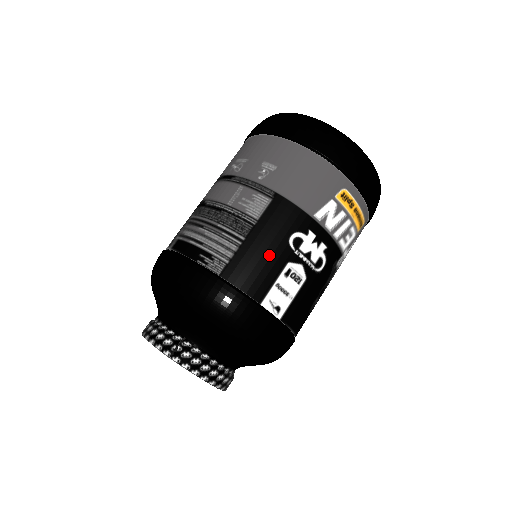
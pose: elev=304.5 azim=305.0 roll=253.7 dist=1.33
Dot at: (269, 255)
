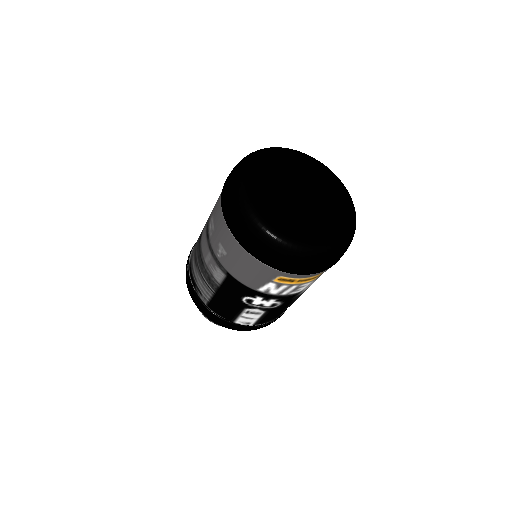
Dot at: (231, 305)
